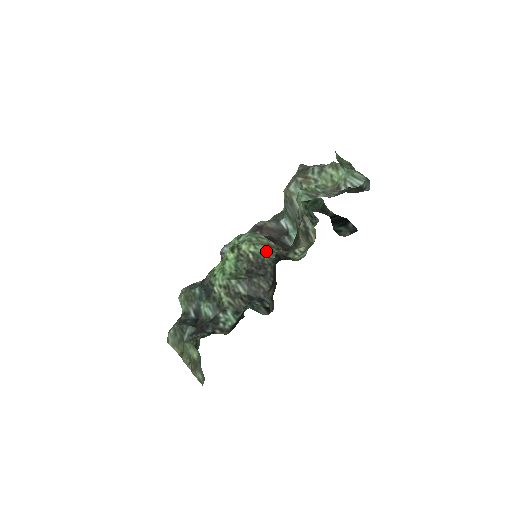
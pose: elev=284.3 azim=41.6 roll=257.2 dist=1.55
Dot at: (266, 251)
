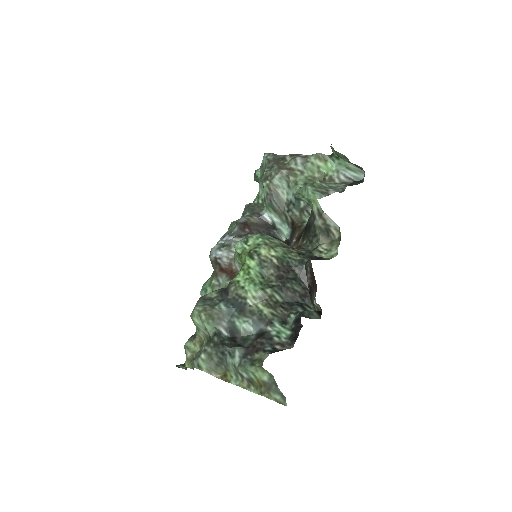
Dot at: (286, 253)
